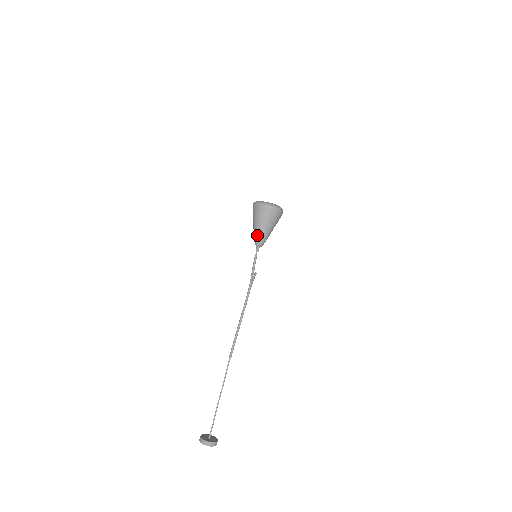
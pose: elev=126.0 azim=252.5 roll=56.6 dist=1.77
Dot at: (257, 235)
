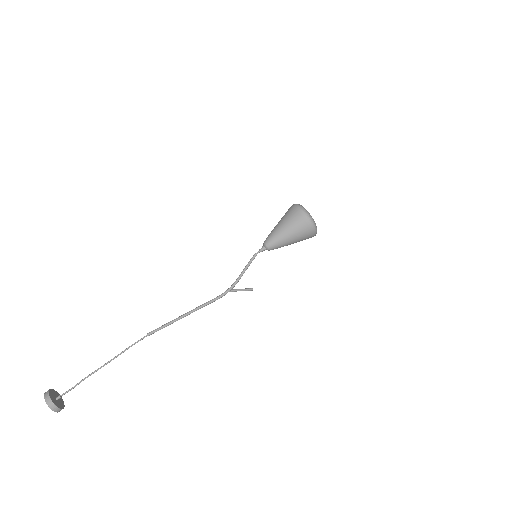
Dot at: (270, 233)
